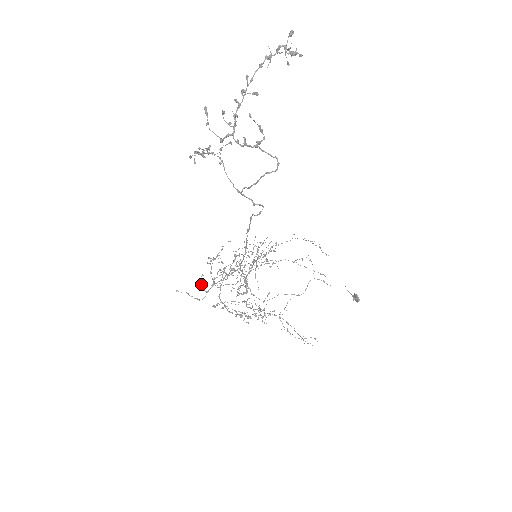
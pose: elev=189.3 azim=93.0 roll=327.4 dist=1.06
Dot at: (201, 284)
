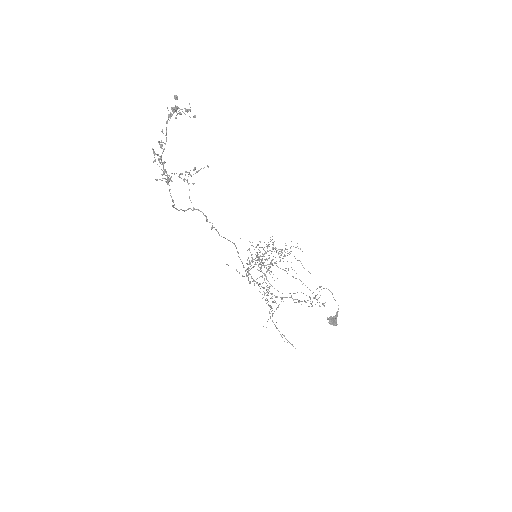
Dot at: occluded
